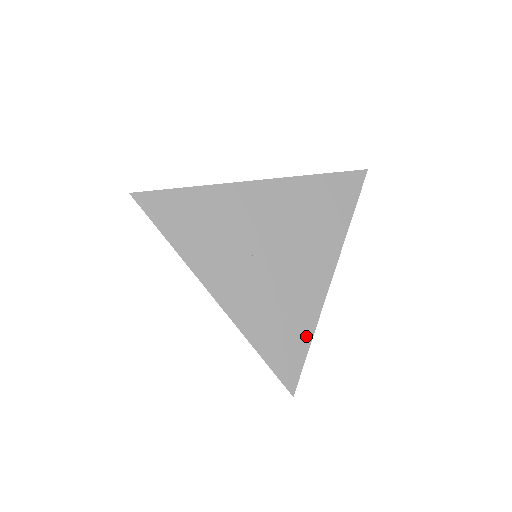
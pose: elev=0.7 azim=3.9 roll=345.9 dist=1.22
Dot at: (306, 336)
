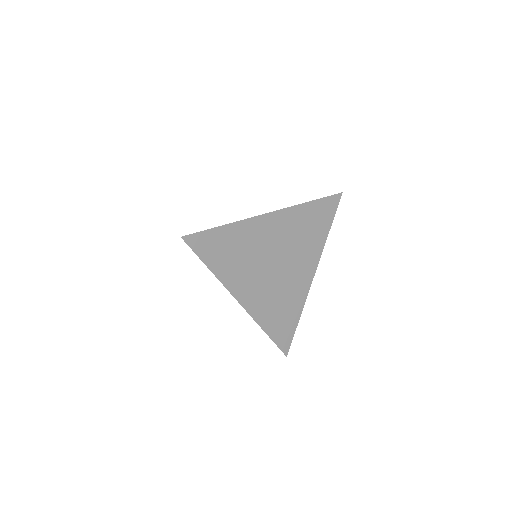
Dot at: (296, 317)
